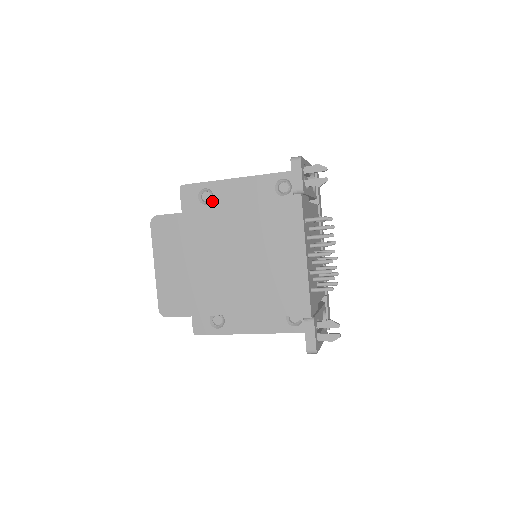
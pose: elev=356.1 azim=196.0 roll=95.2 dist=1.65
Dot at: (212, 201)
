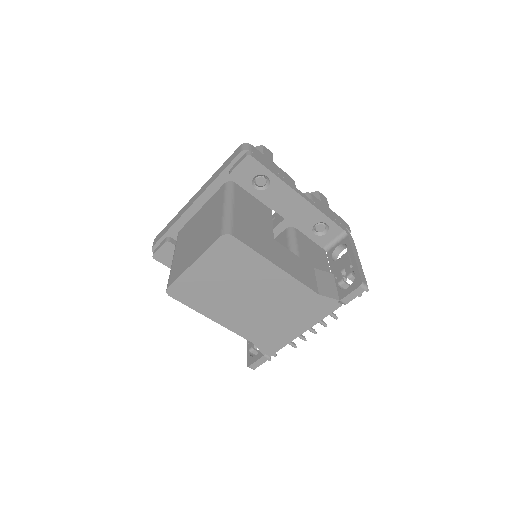
Dot at: (262, 190)
